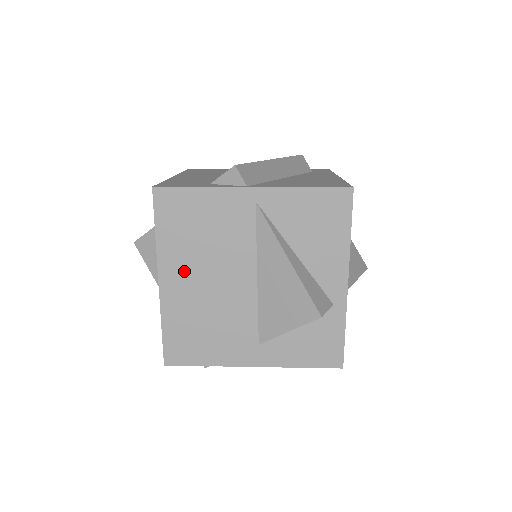
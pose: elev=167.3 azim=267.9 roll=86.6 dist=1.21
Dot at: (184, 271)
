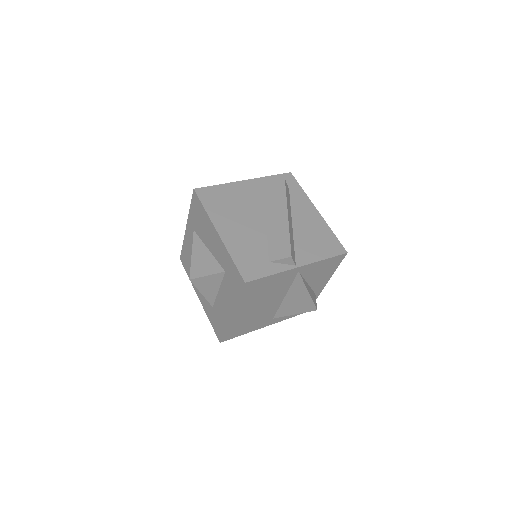
Dot at: (247, 308)
